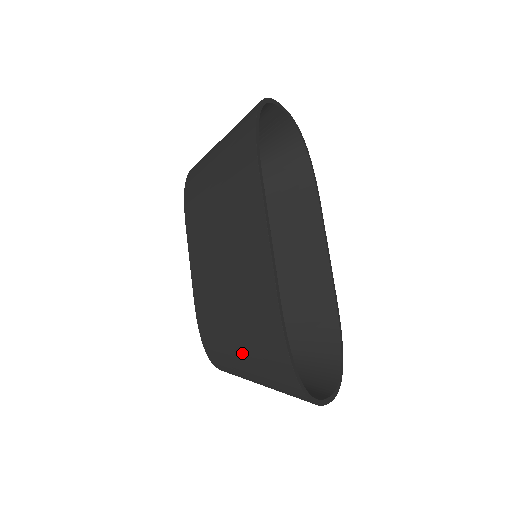
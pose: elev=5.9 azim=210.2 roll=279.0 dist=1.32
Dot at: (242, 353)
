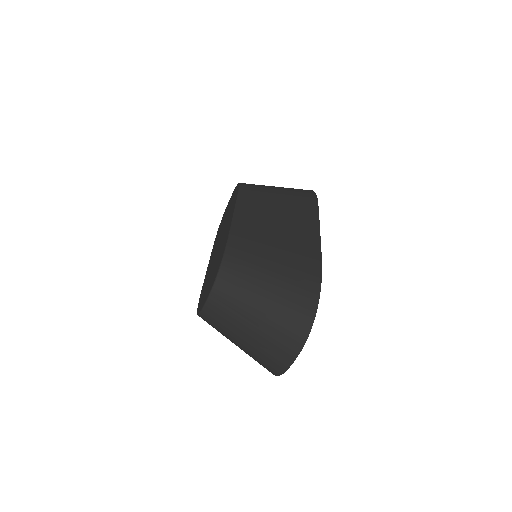
Dot at: (270, 276)
